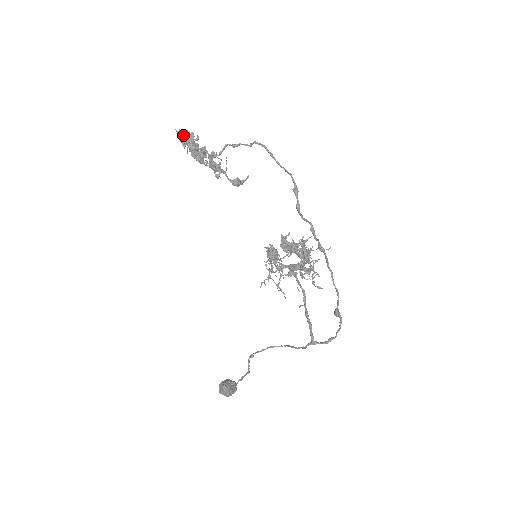
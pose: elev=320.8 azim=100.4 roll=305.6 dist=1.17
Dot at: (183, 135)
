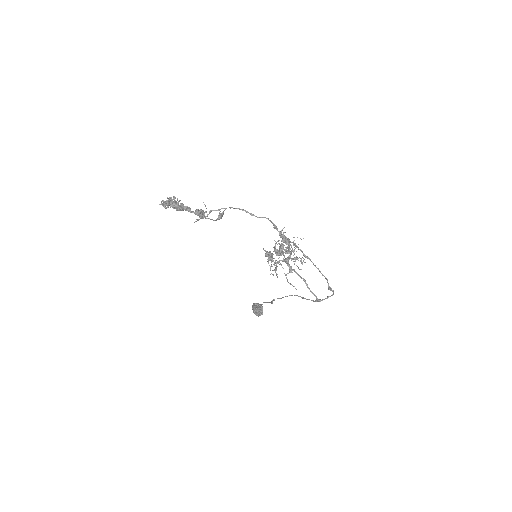
Dot at: (166, 204)
